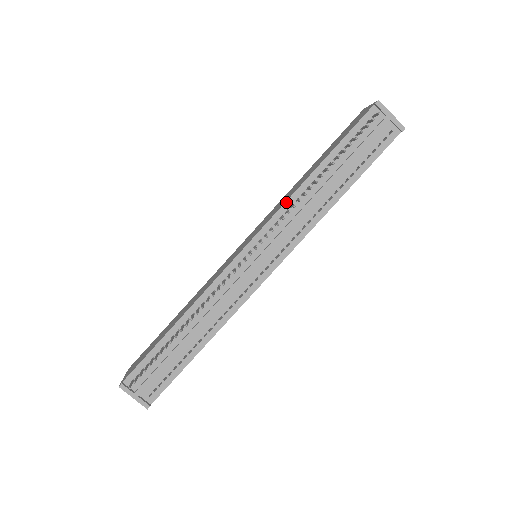
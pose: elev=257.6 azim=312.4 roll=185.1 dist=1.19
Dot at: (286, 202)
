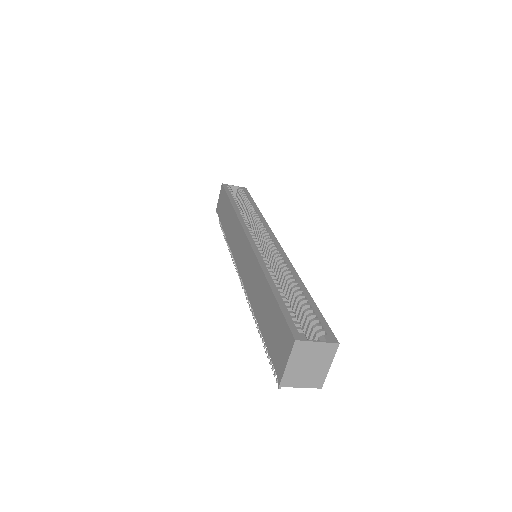
Dot at: (248, 297)
